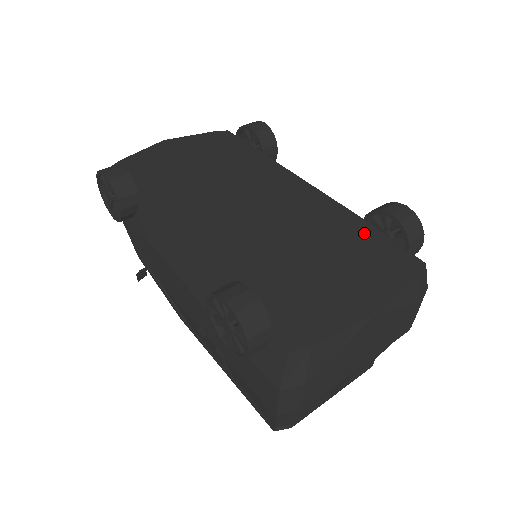
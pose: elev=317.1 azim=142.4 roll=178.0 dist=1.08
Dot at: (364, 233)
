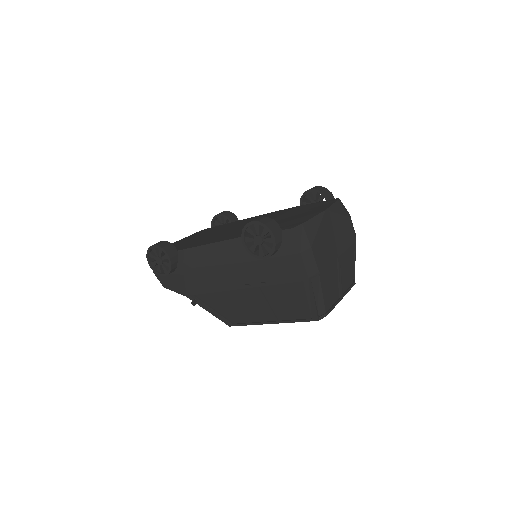
Dot at: (303, 206)
